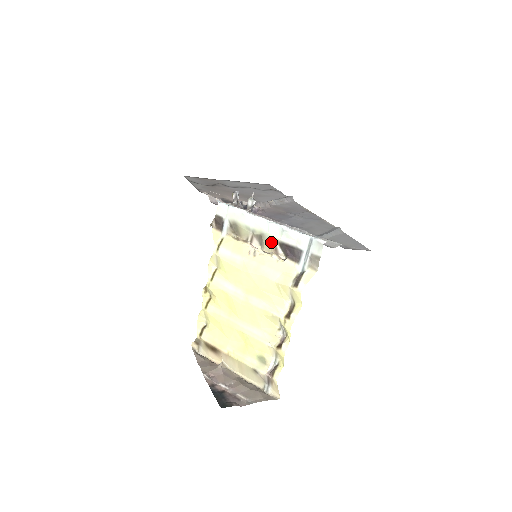
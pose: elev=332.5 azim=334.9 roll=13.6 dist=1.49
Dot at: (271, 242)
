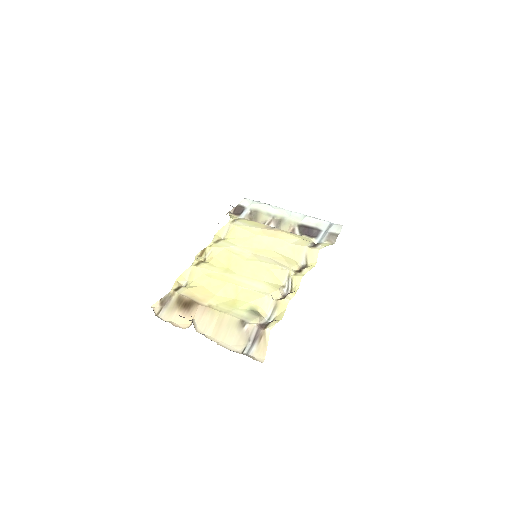
Dot at: (290, 224)
